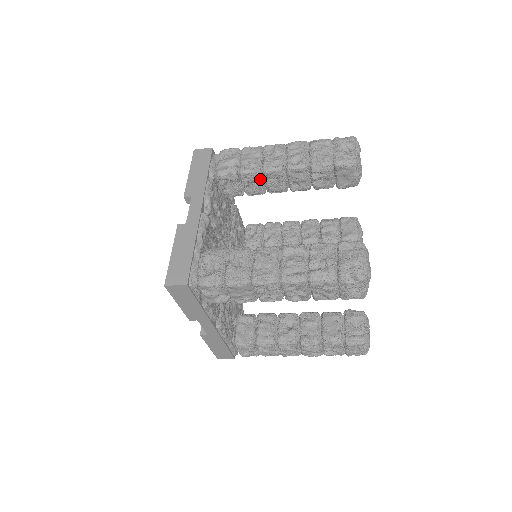
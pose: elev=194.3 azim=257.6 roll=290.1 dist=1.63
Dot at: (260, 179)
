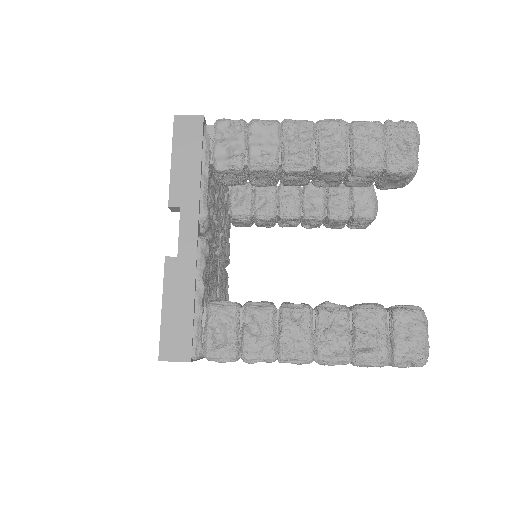
Dot at: (276, 176)
